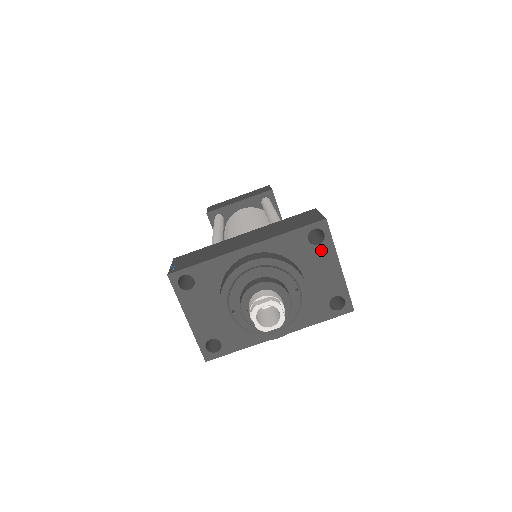
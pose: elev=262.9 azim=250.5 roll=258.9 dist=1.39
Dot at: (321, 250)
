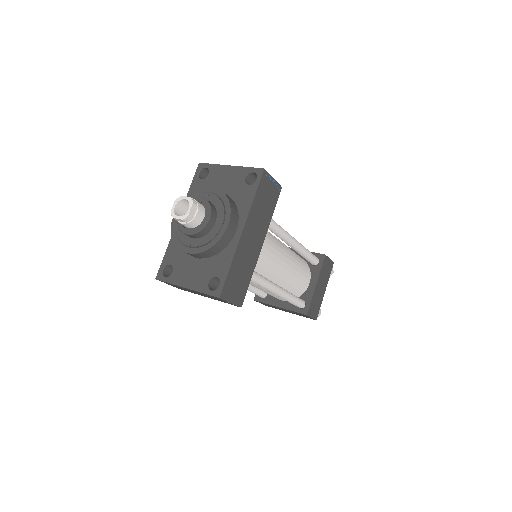
Dot at: (212, 174)
